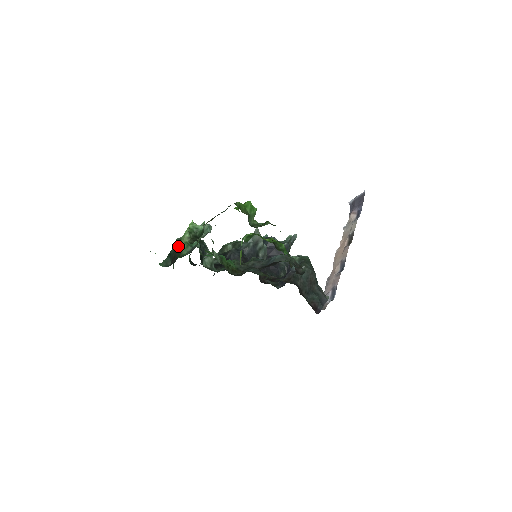
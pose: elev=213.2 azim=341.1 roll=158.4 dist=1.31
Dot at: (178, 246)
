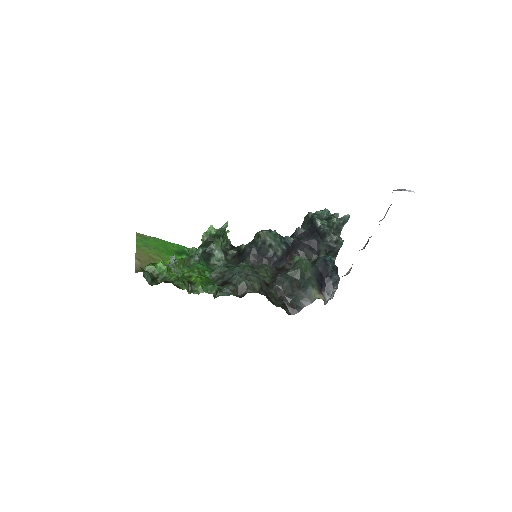
Dot at: occluded
